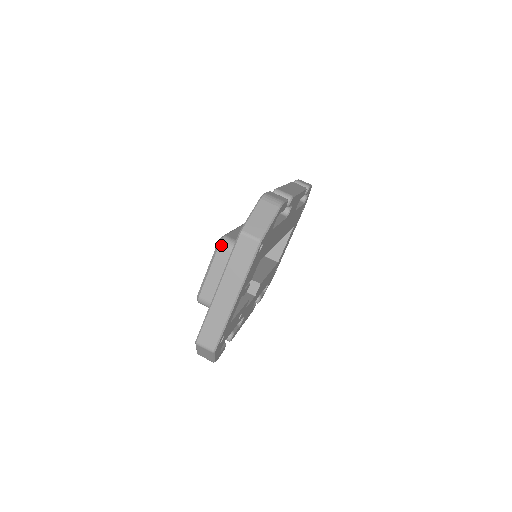
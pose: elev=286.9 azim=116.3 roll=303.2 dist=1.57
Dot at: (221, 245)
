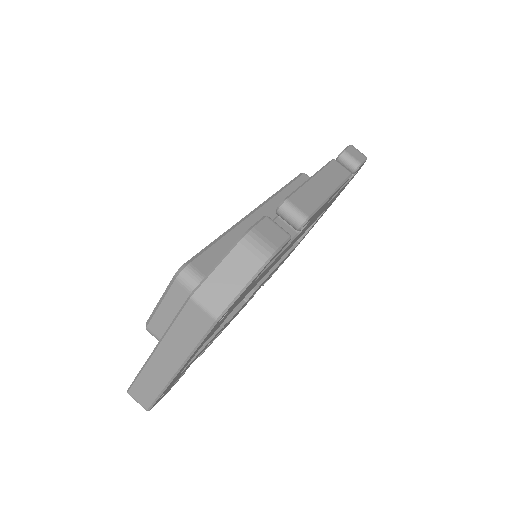
Dot at: (178, 279)
